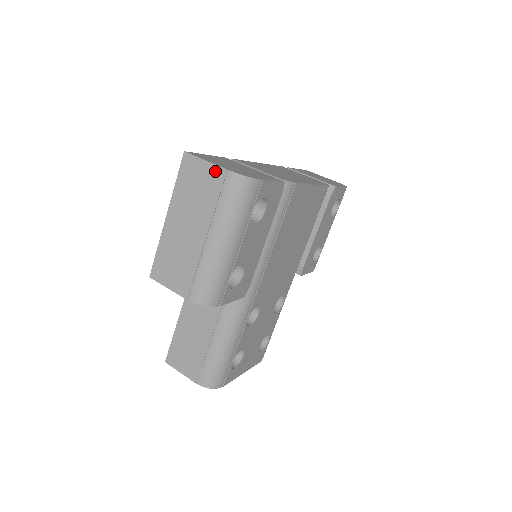
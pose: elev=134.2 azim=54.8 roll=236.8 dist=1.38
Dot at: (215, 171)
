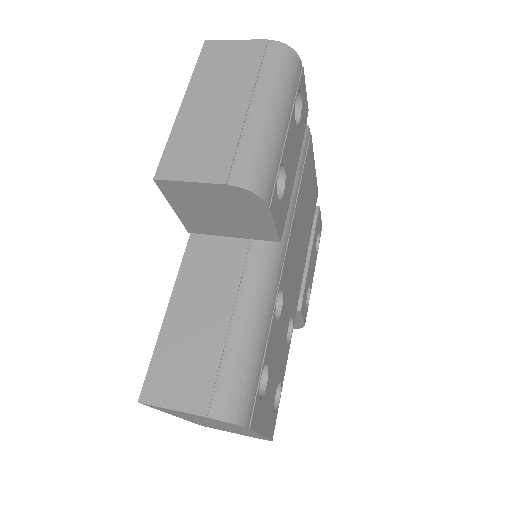
Dot at: (251, 44)
